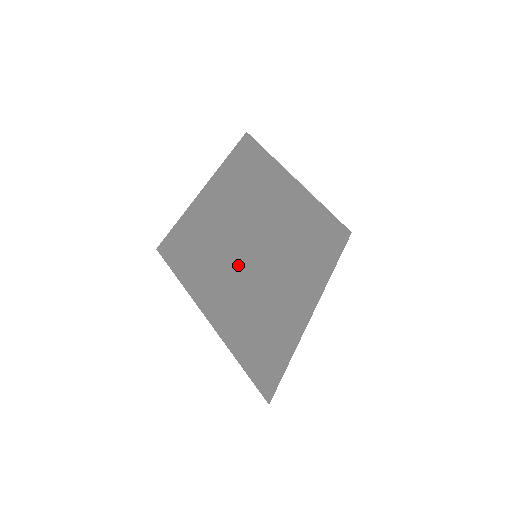
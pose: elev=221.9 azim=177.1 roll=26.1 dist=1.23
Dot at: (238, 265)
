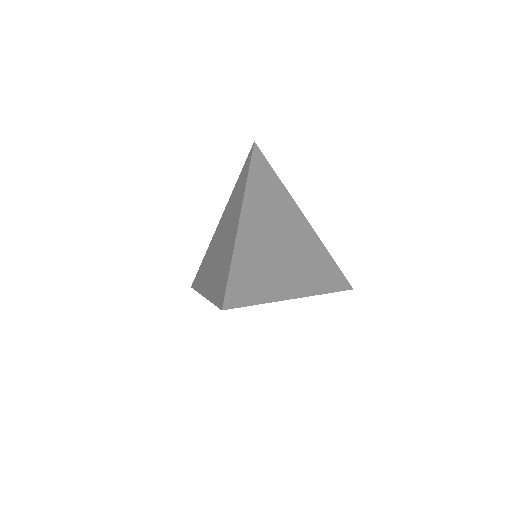
Dot at: (232, 223)
